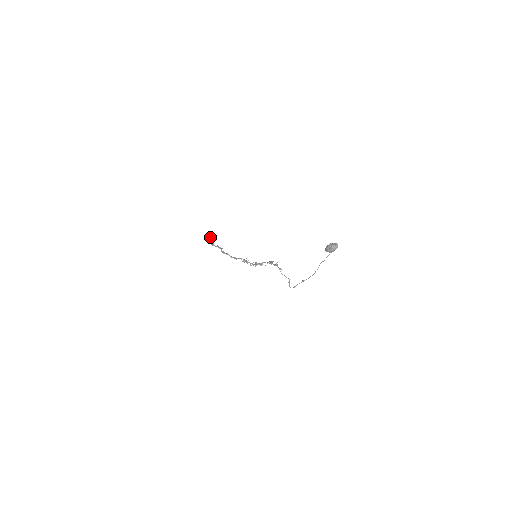
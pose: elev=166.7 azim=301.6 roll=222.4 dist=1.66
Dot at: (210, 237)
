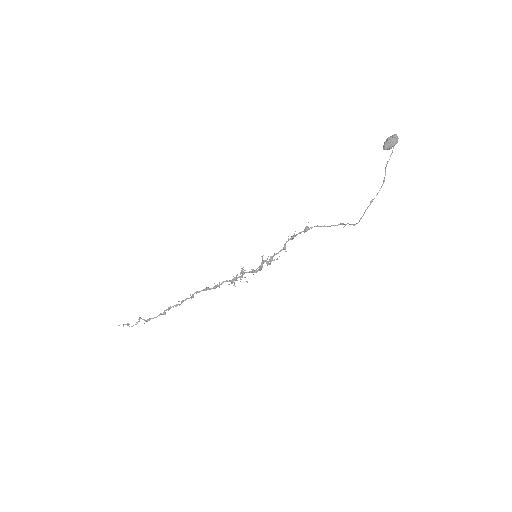
Dot at: occluded
